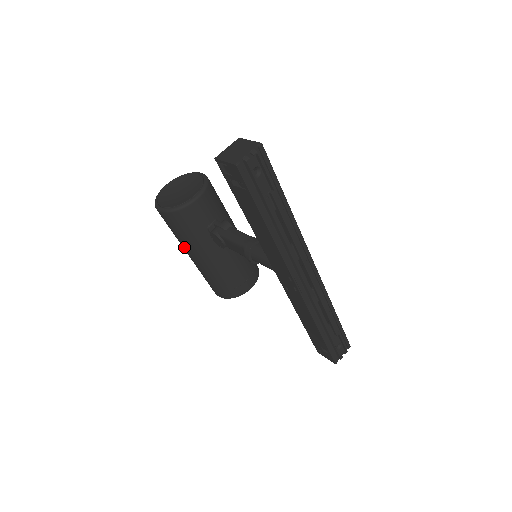
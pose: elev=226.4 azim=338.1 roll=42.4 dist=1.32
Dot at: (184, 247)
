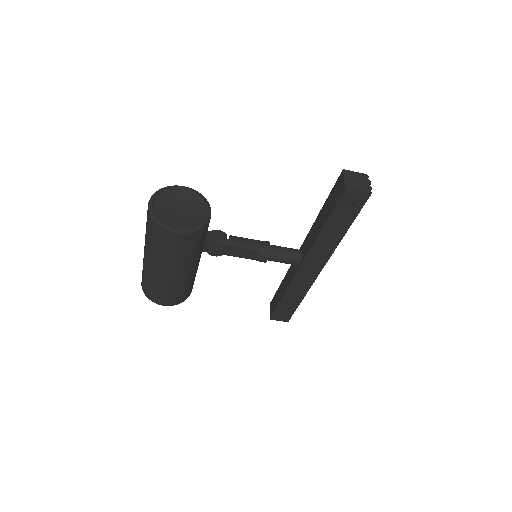
Dot at: (172, 265)
